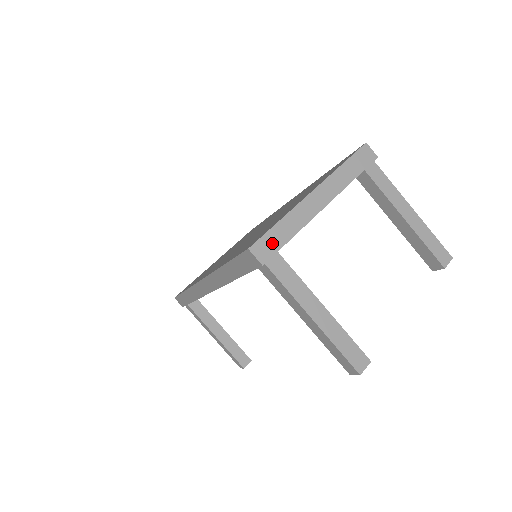
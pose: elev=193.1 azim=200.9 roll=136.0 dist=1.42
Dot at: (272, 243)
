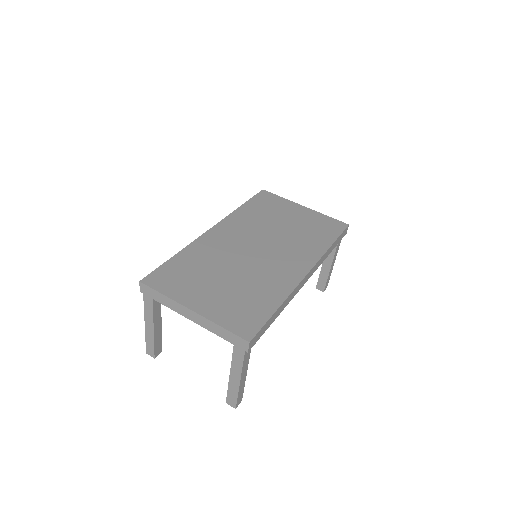
Dot at: (151, 293)
